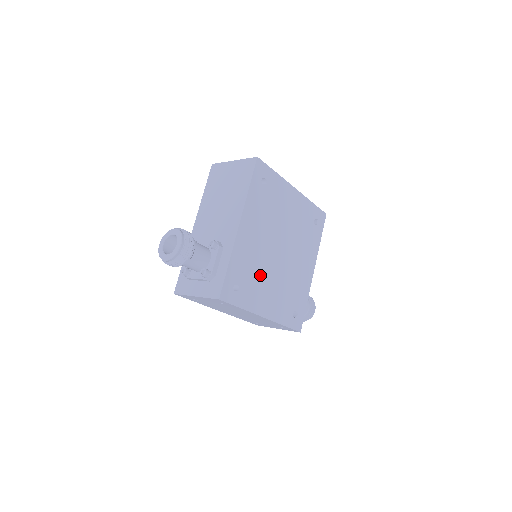
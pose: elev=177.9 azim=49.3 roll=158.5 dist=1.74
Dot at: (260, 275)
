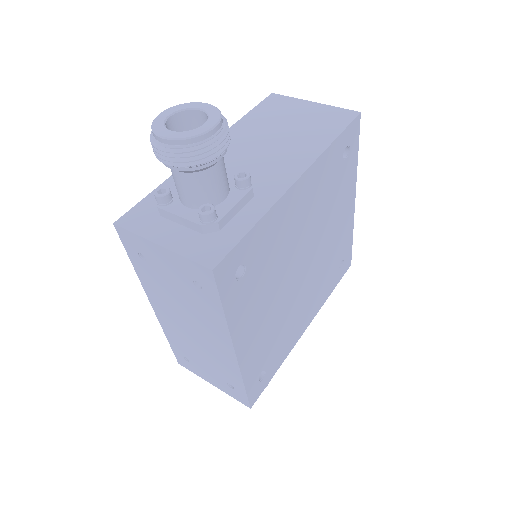
Dot at: (270, 280)
